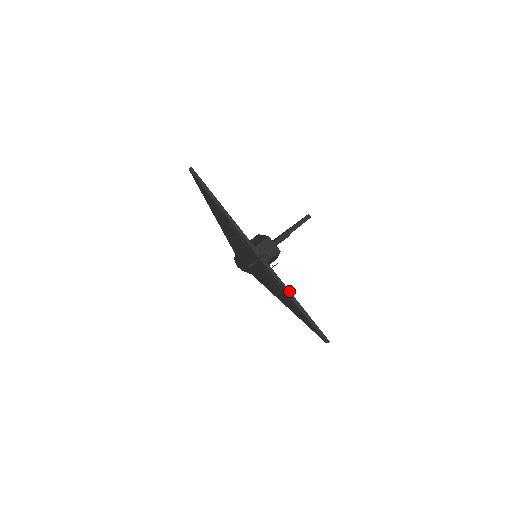
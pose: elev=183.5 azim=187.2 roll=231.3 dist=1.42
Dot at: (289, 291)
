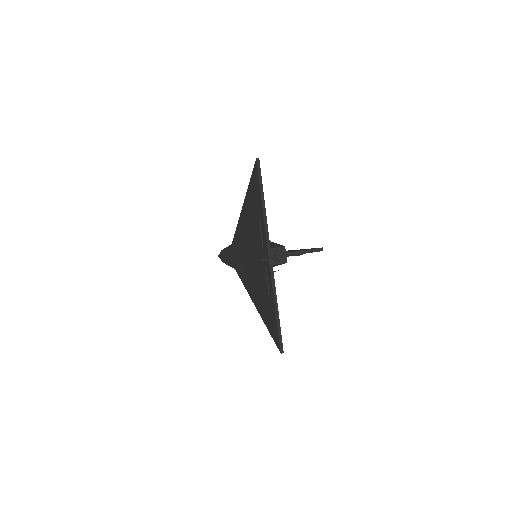
Dot at: (276, 297)
